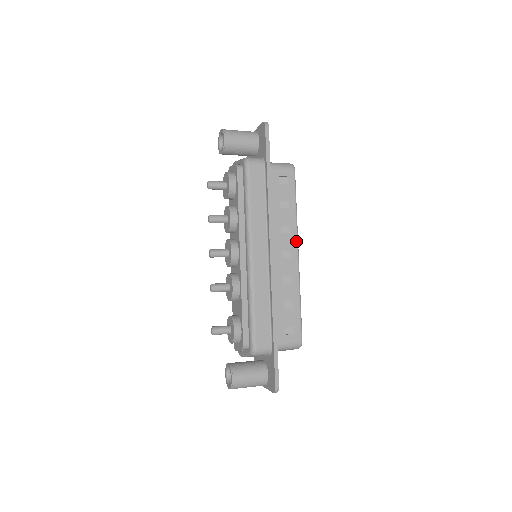
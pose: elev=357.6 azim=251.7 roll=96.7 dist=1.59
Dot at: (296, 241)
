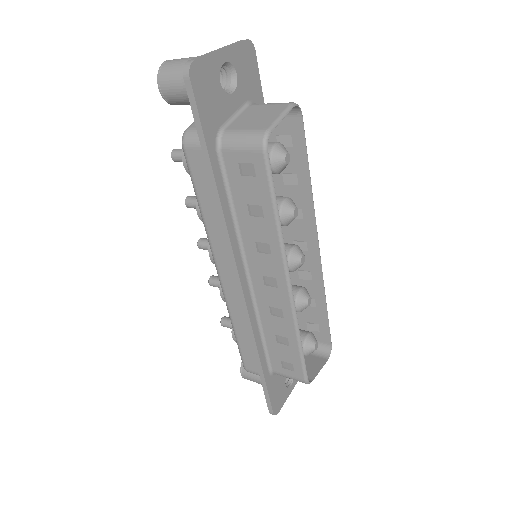
Dot at: (282, 267)
